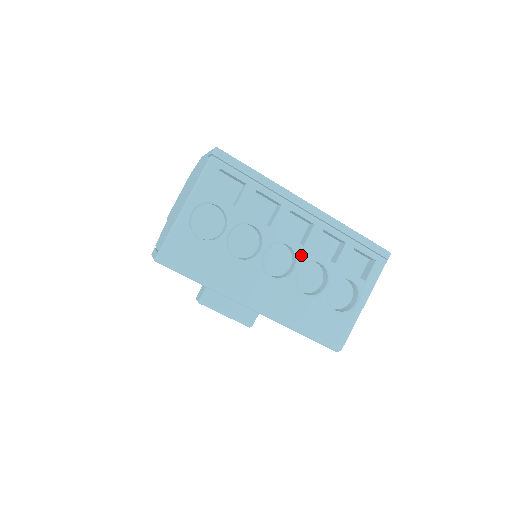
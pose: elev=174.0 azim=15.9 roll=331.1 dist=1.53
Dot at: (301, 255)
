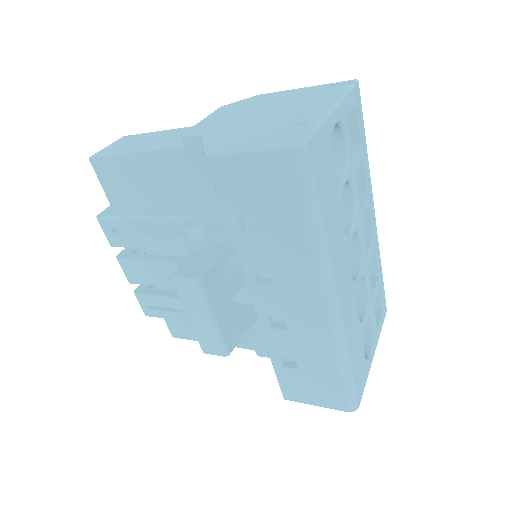
Dot at: (364, 263)
